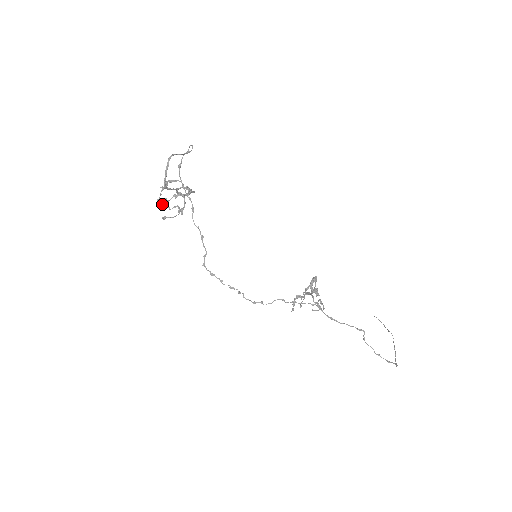
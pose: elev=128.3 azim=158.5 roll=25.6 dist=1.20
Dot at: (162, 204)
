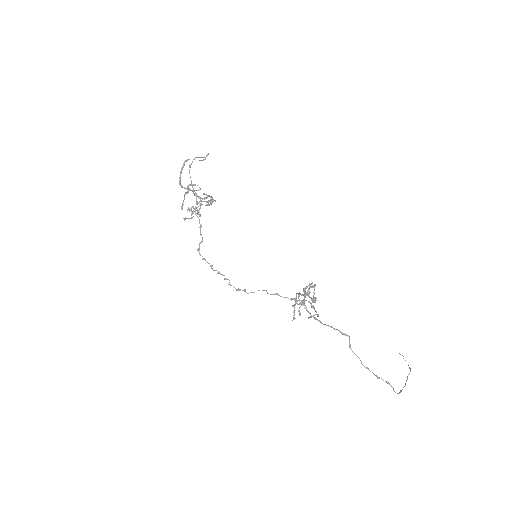
Dot at: (187, 209)
